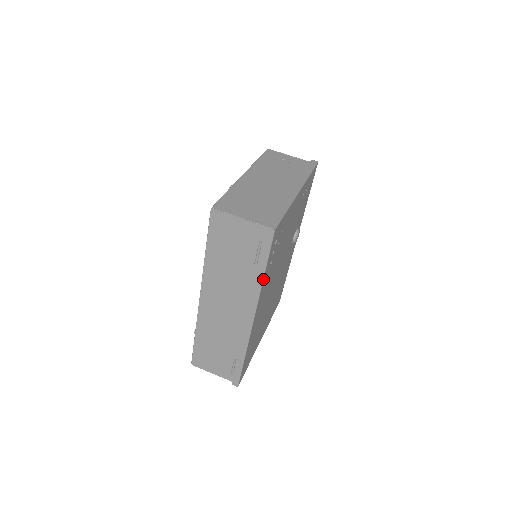
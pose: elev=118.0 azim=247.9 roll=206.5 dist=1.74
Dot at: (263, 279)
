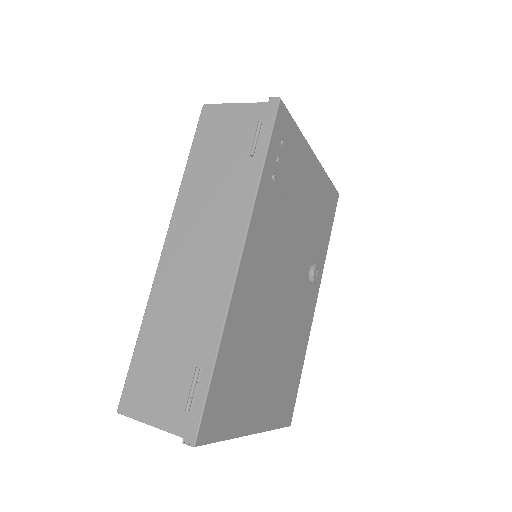
Dot at: (260, 178)
